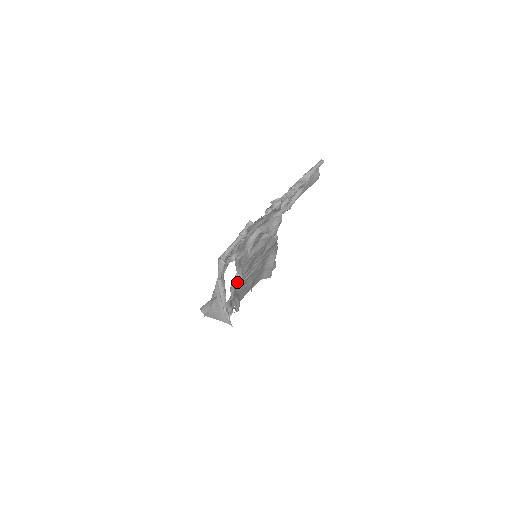
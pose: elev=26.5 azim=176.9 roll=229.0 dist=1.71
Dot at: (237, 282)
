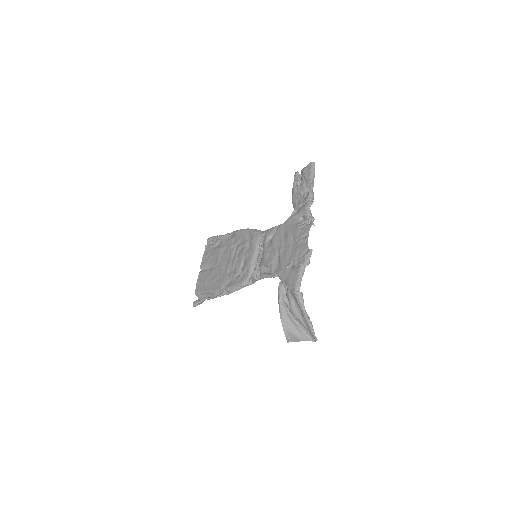
Dot at: (247, 285)
